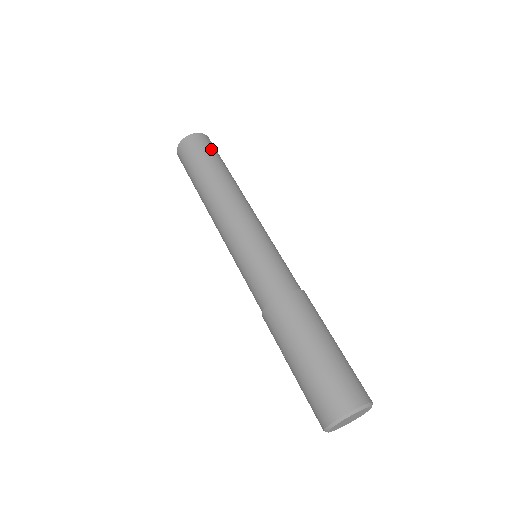
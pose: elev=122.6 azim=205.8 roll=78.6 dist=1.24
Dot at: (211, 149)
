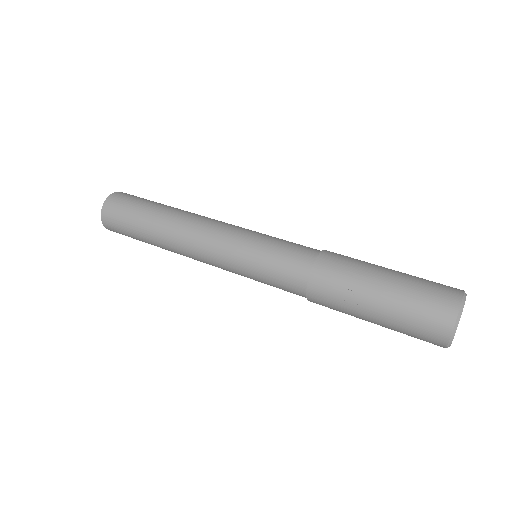
Dot at: occluded
